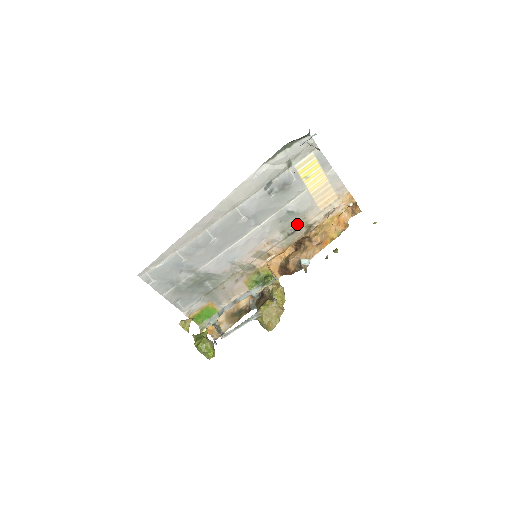
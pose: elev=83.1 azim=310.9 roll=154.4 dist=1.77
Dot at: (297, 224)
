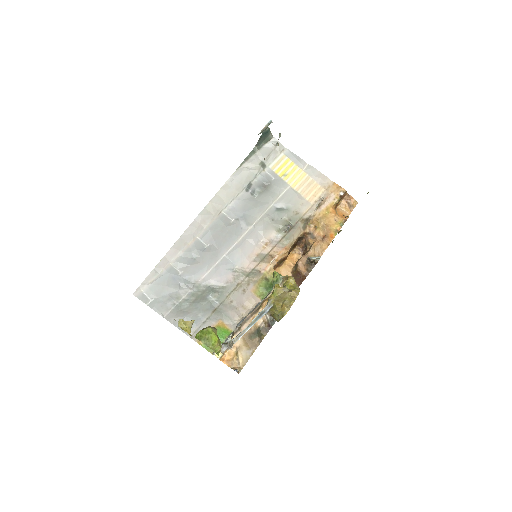
Dot at: (291, 221)
